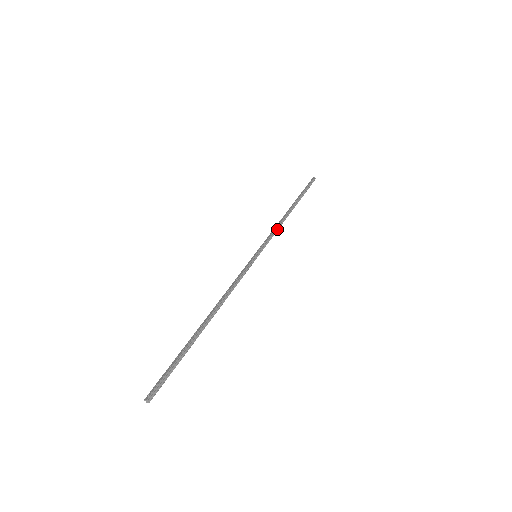
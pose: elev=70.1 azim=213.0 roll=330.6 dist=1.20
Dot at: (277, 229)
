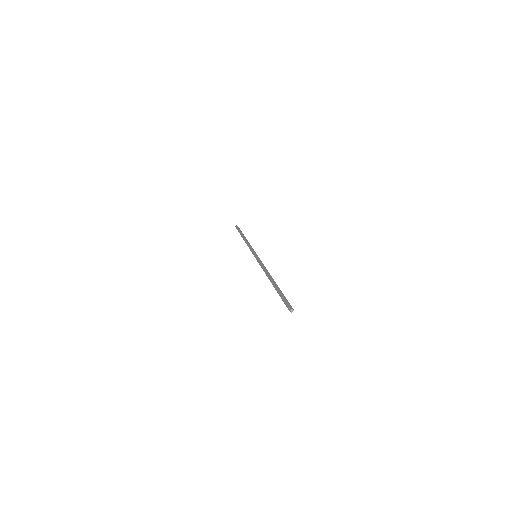
Dot at: (250, 245)
